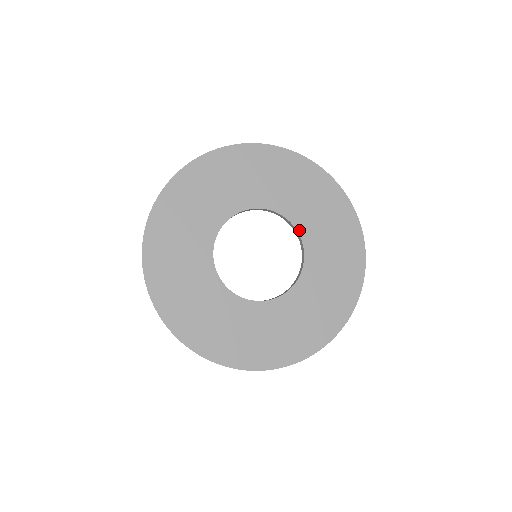
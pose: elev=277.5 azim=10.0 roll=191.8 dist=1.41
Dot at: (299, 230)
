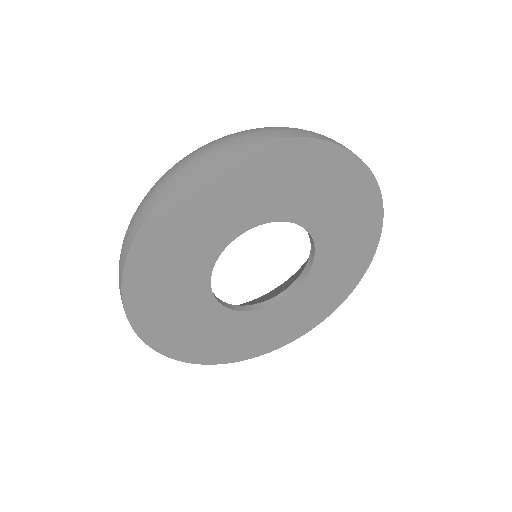
Dot at: (303, 225)
